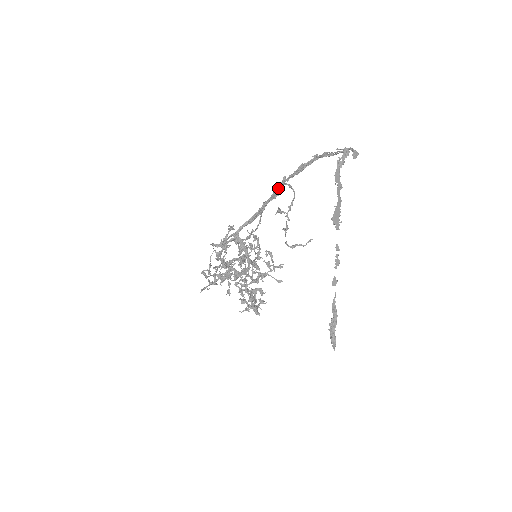
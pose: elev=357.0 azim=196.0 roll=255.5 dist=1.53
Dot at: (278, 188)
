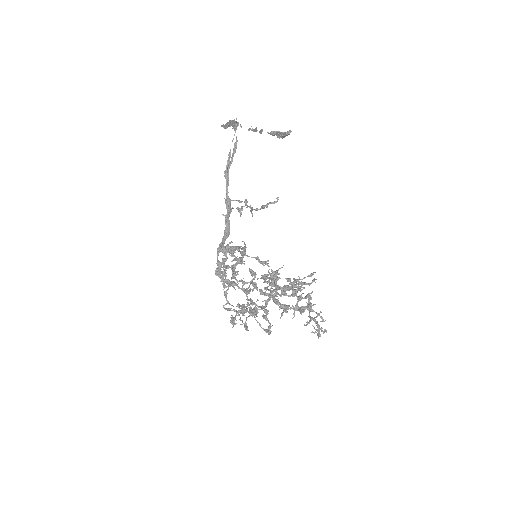
Dot at: (226, 201)
